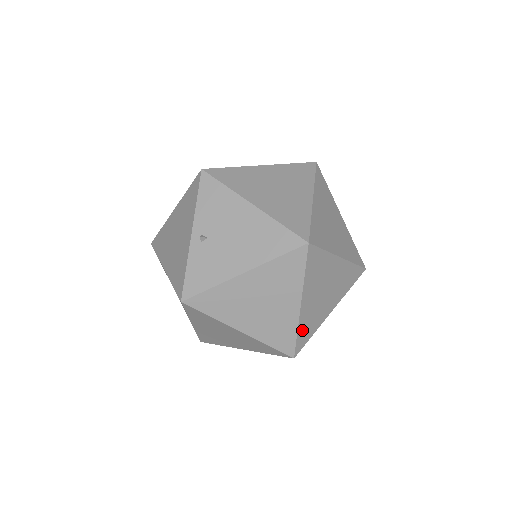
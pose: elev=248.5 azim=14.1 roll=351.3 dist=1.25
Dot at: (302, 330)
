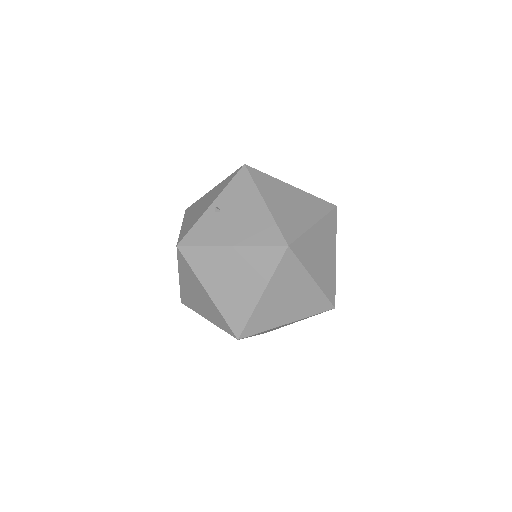
Dot at: (255, 319)
